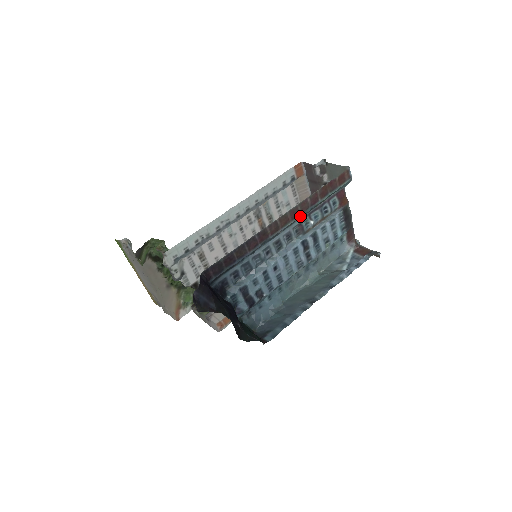
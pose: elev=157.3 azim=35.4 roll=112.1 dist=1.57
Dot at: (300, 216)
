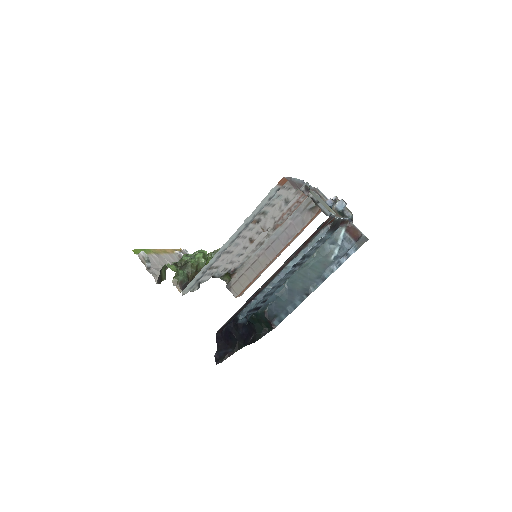
Dot at: occluded
